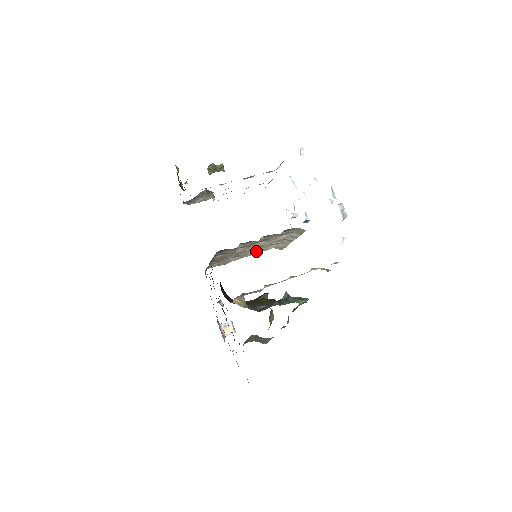
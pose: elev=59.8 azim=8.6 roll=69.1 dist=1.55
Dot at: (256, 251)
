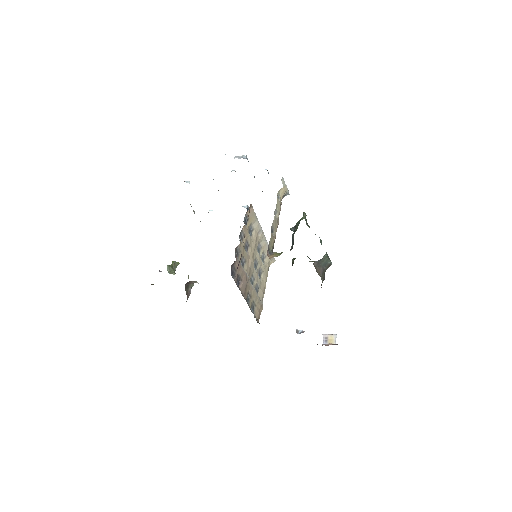
Dot at: (262, 275)
